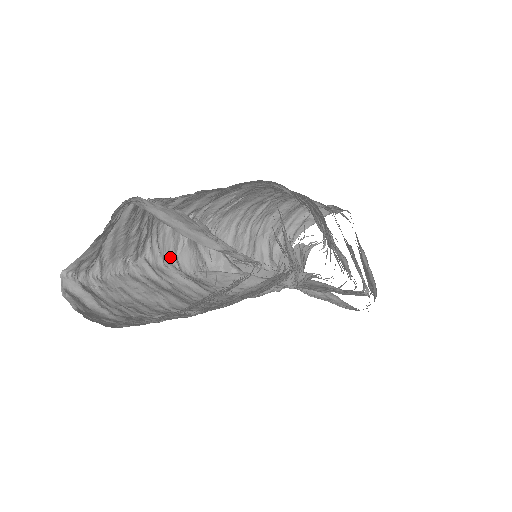
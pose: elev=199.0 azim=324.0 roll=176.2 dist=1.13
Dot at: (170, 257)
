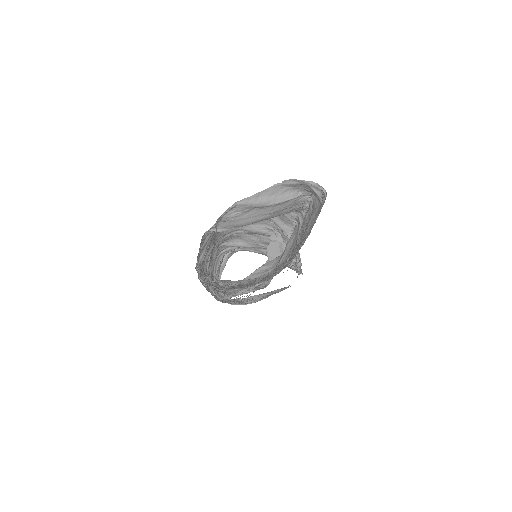
Dot at: occluded
